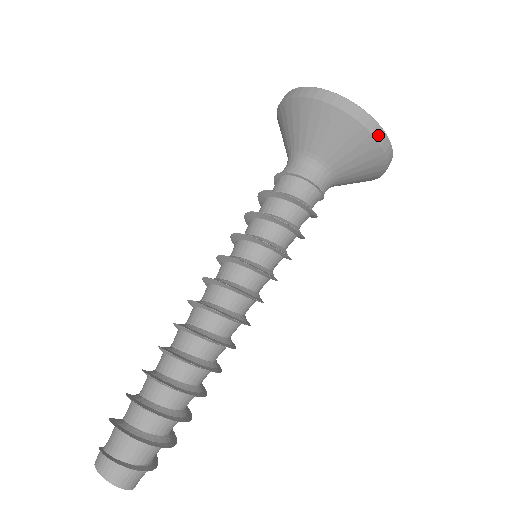
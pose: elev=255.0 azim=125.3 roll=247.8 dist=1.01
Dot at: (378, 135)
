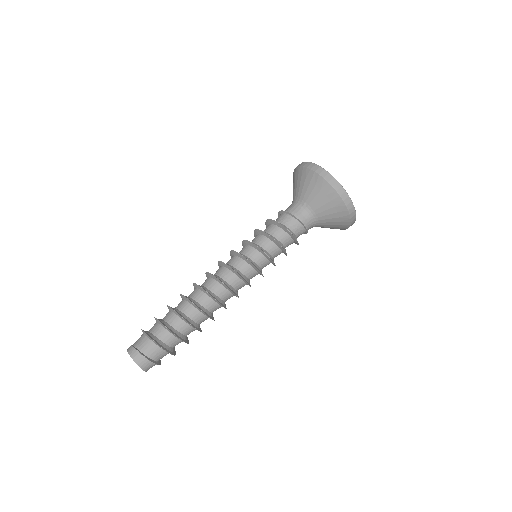
Dot at: occluded
